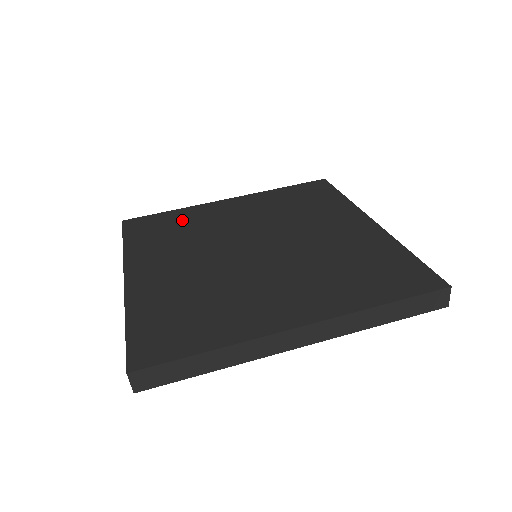
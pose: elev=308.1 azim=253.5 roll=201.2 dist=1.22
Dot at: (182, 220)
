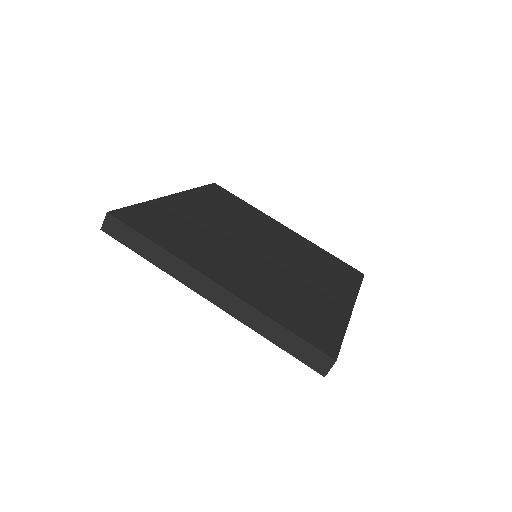
Dot at: (245, 209)
